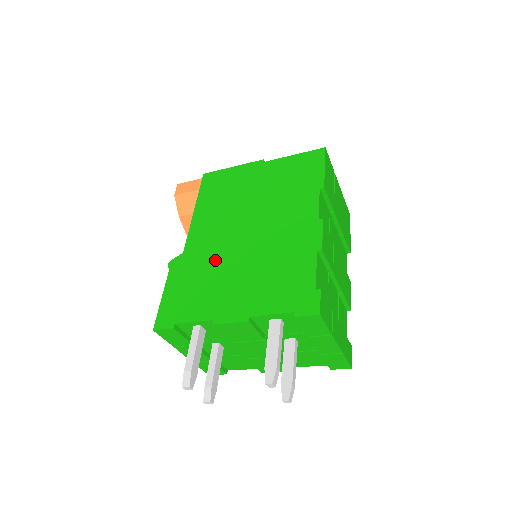
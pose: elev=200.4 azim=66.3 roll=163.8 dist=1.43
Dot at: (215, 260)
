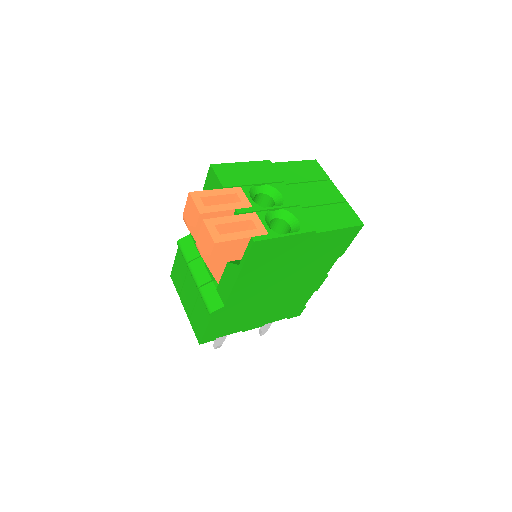
Dot at: (251, 306)
